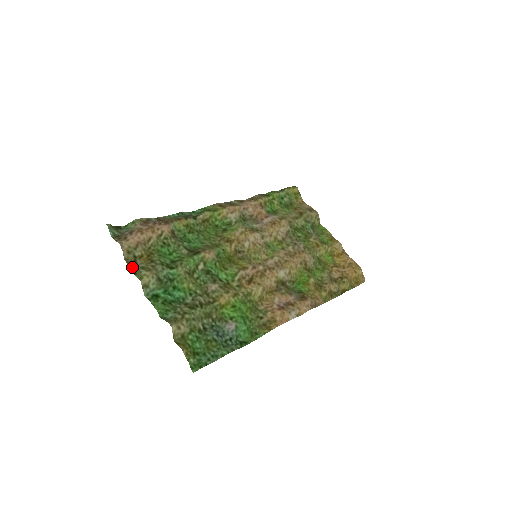
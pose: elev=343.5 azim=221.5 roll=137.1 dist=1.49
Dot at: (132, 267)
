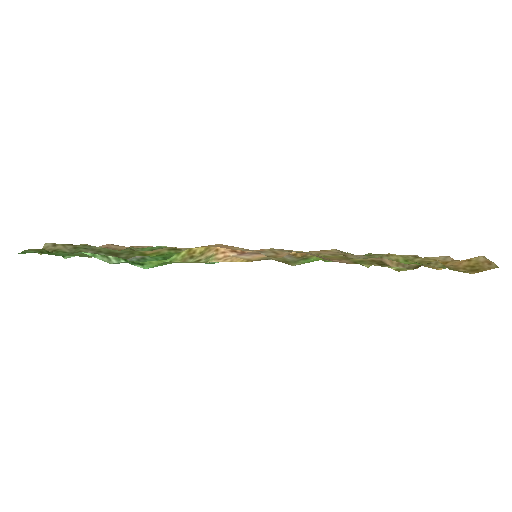
Dot at: occluded
